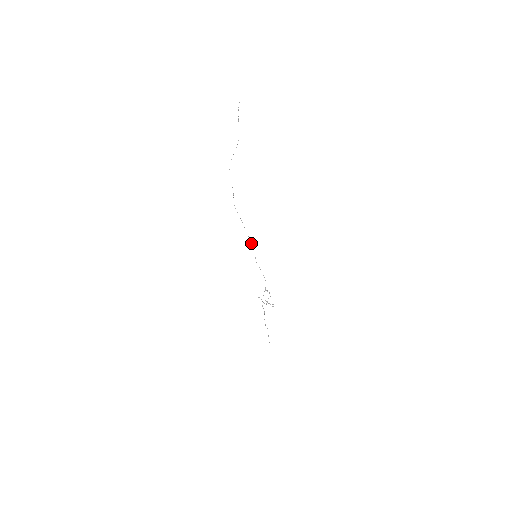
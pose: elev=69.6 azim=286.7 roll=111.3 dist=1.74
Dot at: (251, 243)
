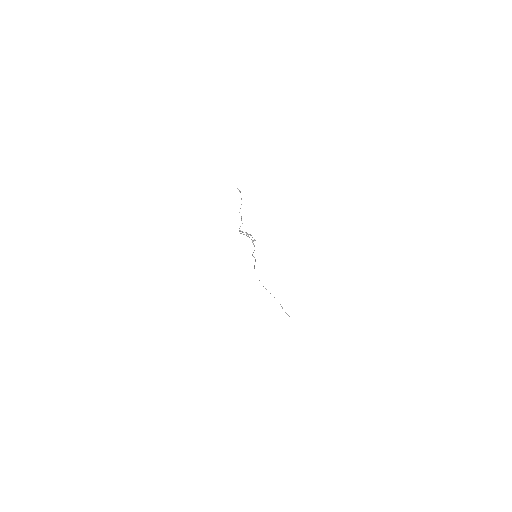
Dot at: occluded
